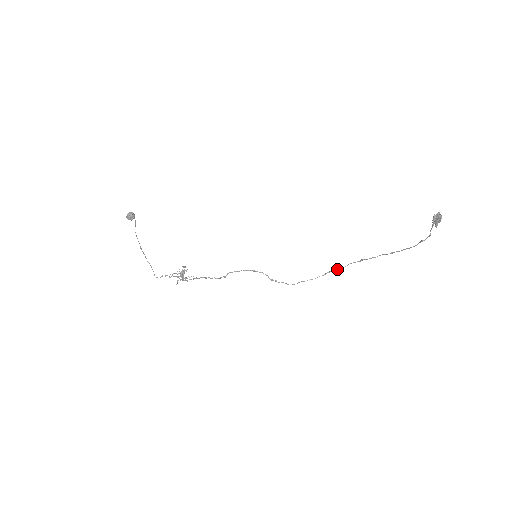
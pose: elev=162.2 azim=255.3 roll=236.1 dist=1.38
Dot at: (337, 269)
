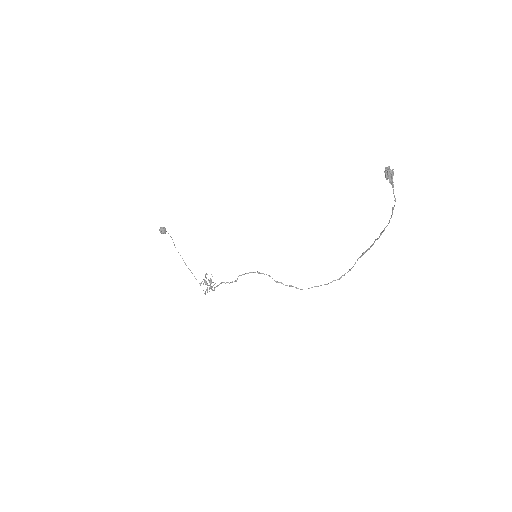
Dot at: (350, 270)
